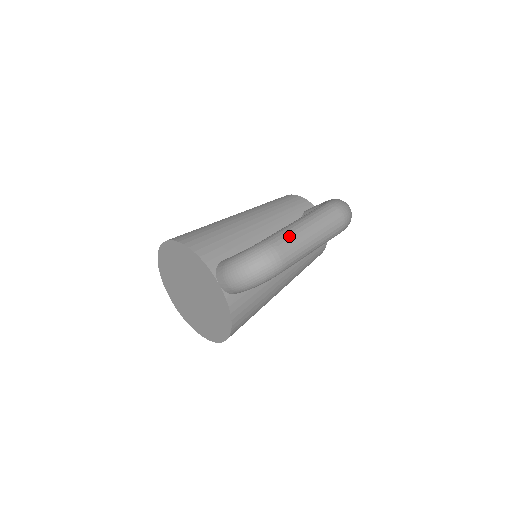
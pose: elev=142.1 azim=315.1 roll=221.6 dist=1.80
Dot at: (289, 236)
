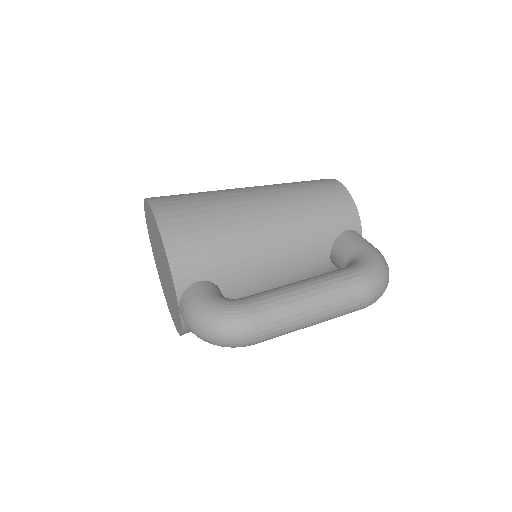
Dot at: (280, 316)
